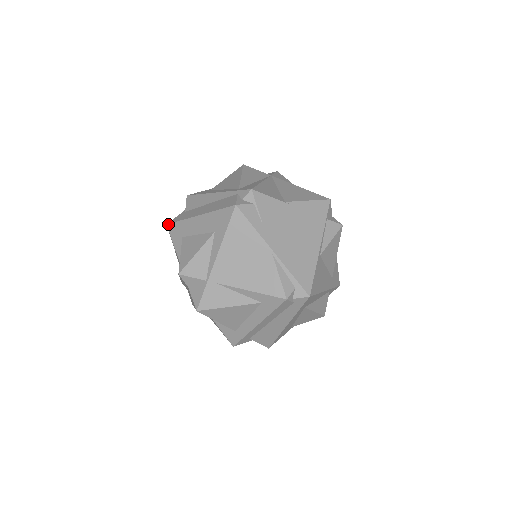
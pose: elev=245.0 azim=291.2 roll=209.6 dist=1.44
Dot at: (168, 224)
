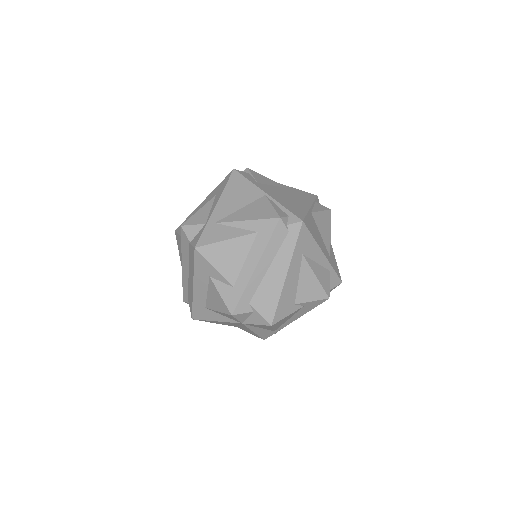
Dot at: (176, 229)
